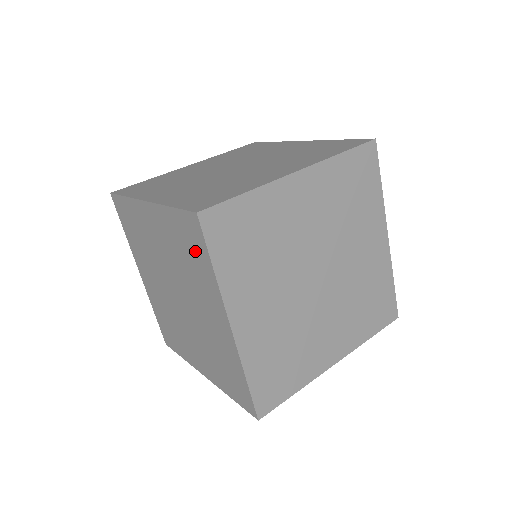
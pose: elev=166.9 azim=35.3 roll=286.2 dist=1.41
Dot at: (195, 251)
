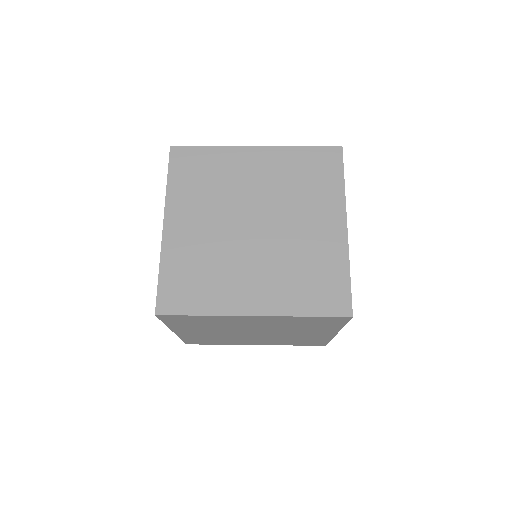
Dot at: (325, 324)
